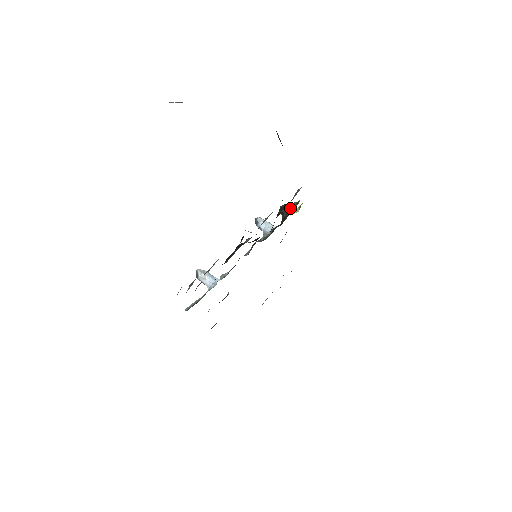
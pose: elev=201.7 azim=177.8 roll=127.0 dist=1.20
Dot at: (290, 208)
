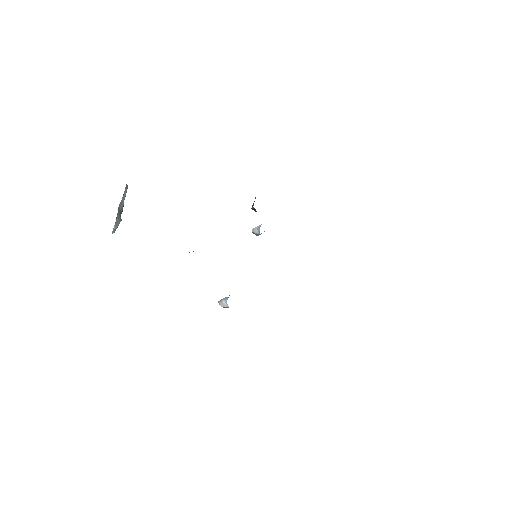
Dot at: occluded
